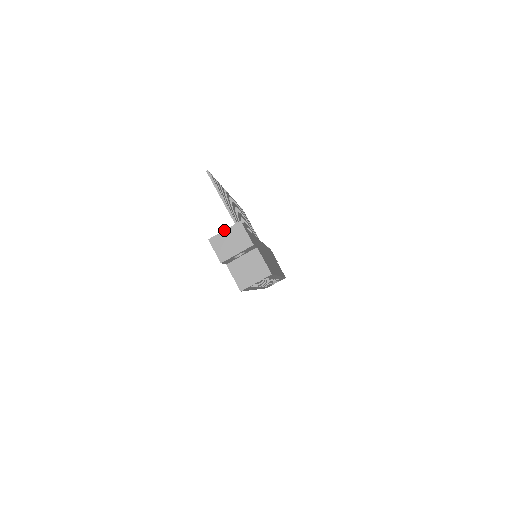
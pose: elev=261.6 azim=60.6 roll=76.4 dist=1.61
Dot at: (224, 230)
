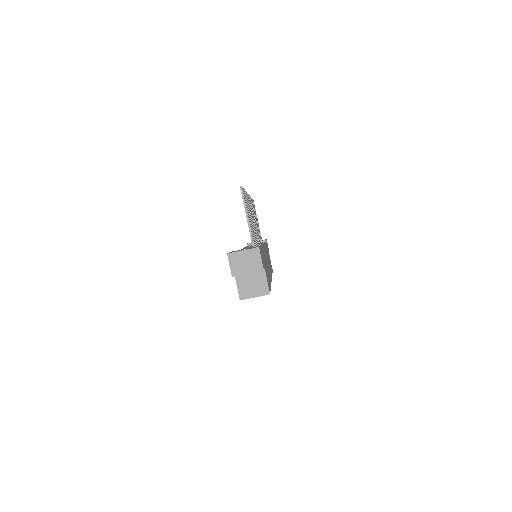
Dot at: (243, 250)
